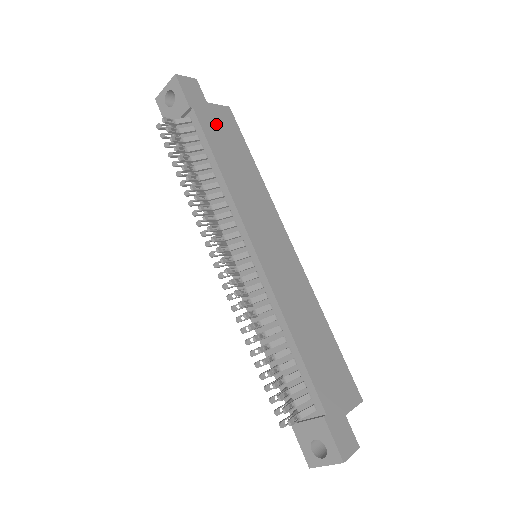
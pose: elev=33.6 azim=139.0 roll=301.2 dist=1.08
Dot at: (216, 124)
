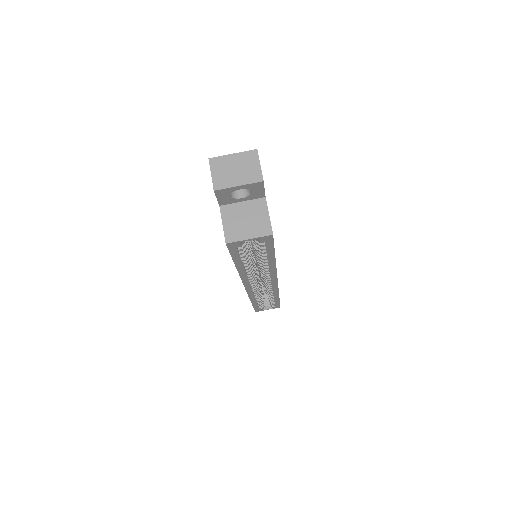
Dot at: occluded
